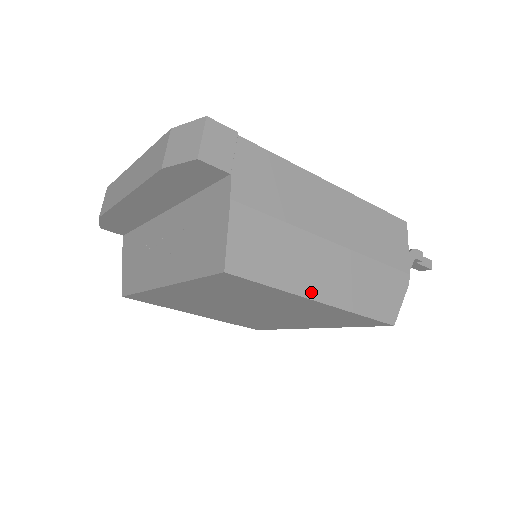
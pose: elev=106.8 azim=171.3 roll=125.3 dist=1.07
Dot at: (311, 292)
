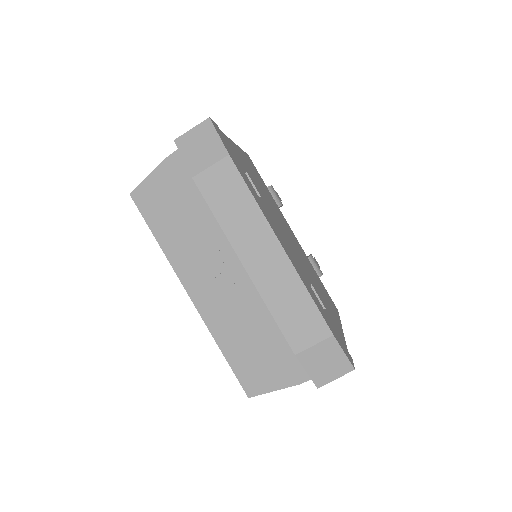
Dot at: occluded
